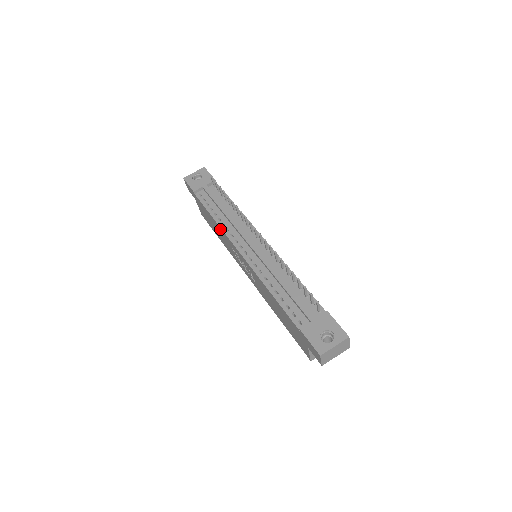
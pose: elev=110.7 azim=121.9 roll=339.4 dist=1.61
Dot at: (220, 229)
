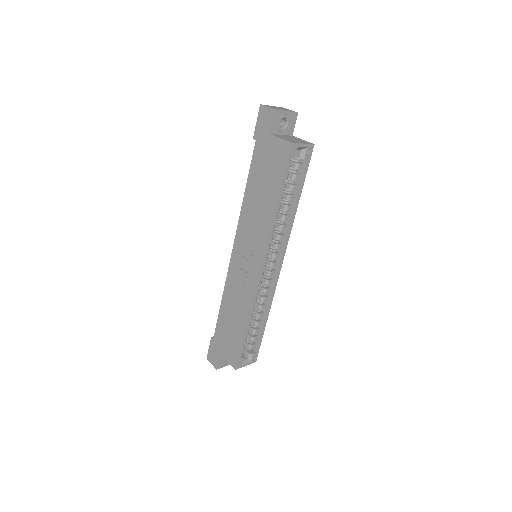
Dot at: (227, 292)
